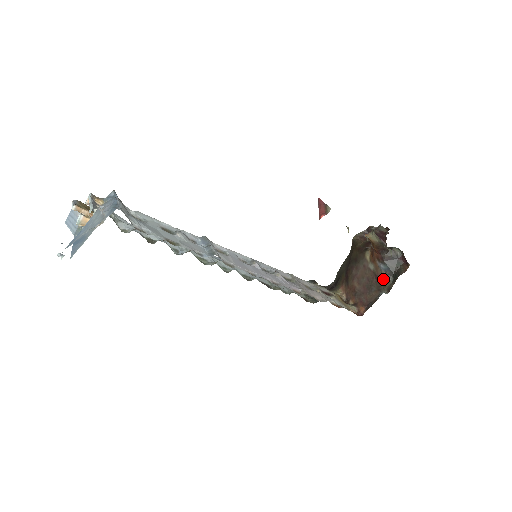
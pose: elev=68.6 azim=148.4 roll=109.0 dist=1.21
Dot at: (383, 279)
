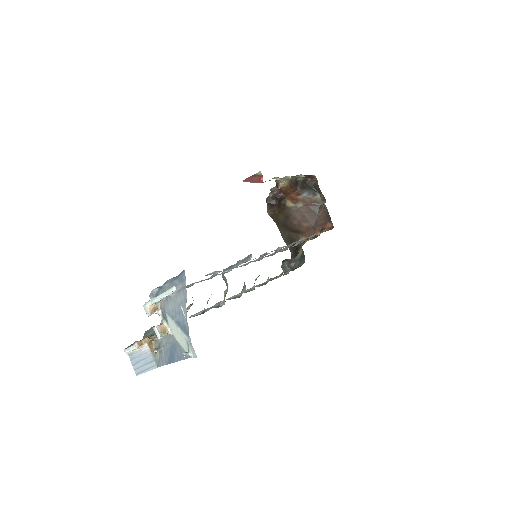
Dot at: (314, 200)
